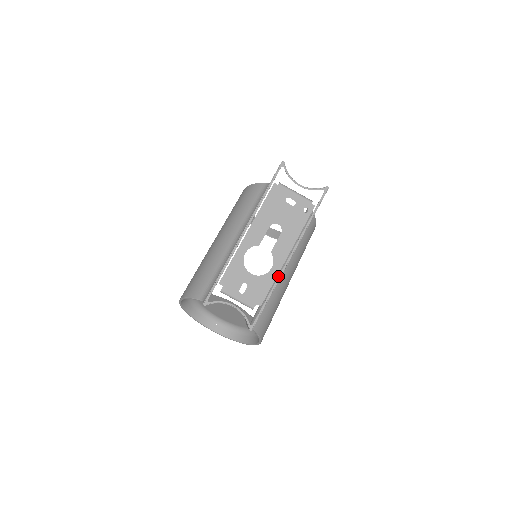
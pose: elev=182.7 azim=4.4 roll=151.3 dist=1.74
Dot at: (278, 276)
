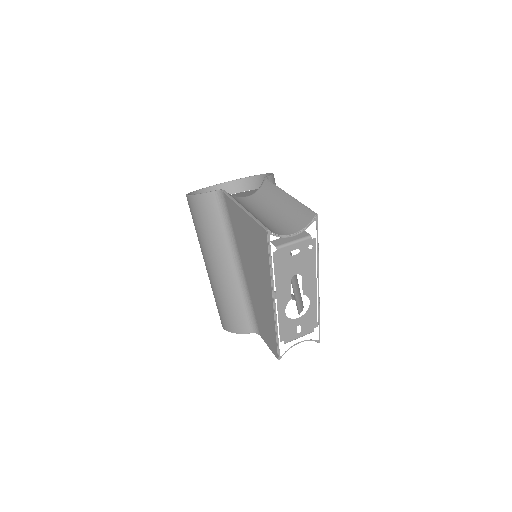
Dot at: (318, 302)
